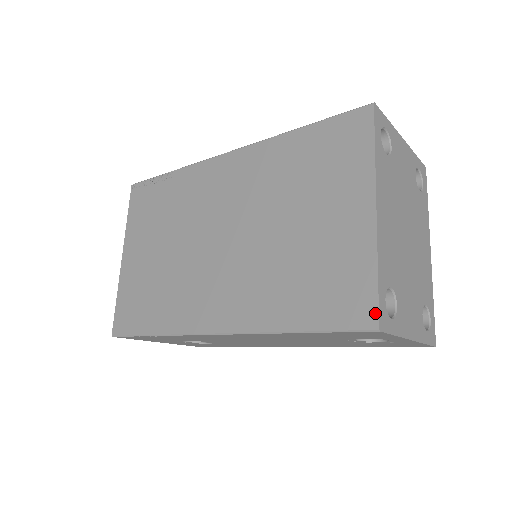
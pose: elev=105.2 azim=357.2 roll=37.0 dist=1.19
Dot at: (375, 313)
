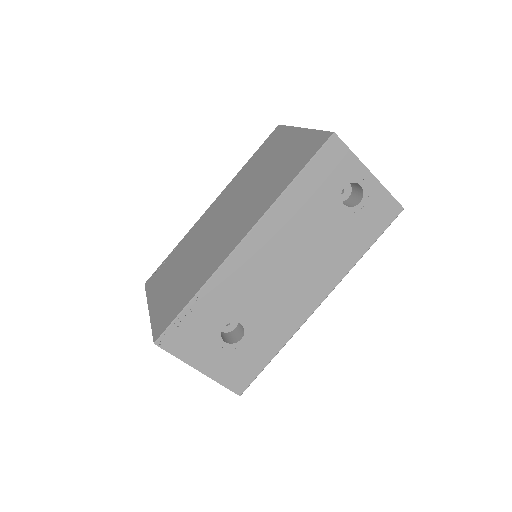
Dot at: (327, 133)
